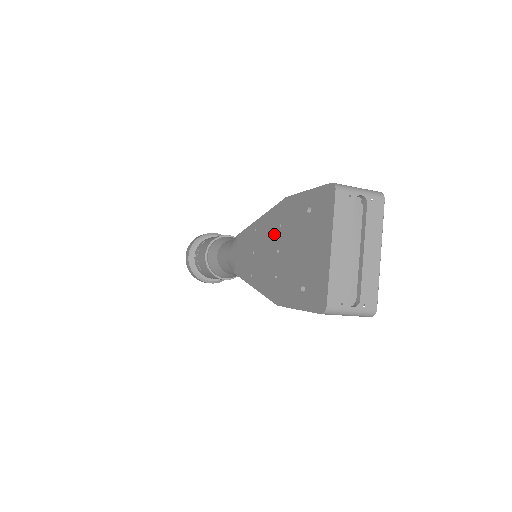
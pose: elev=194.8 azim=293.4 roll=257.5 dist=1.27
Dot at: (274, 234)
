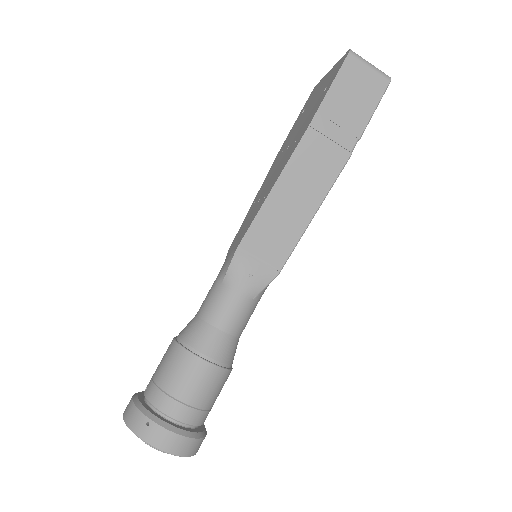
Dot at: (278, 160)
